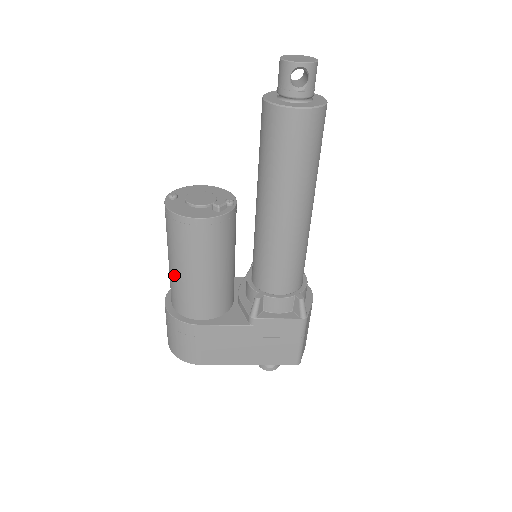
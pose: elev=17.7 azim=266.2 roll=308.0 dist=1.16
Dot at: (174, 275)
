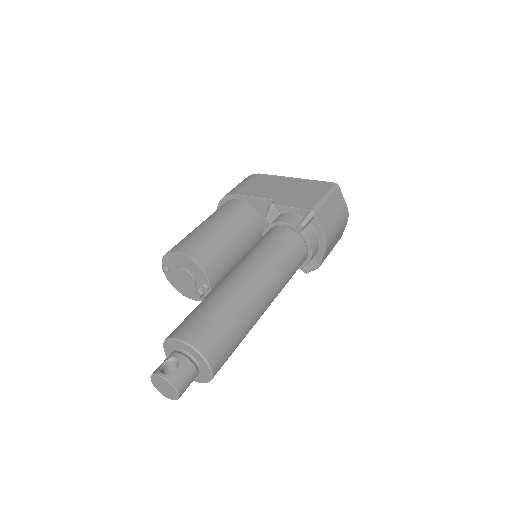
Dot at: occluded
